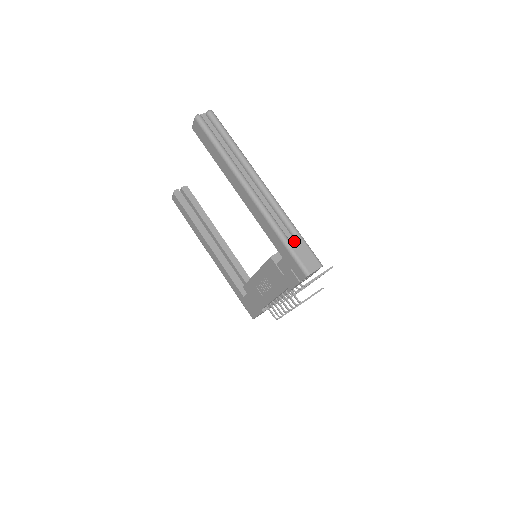
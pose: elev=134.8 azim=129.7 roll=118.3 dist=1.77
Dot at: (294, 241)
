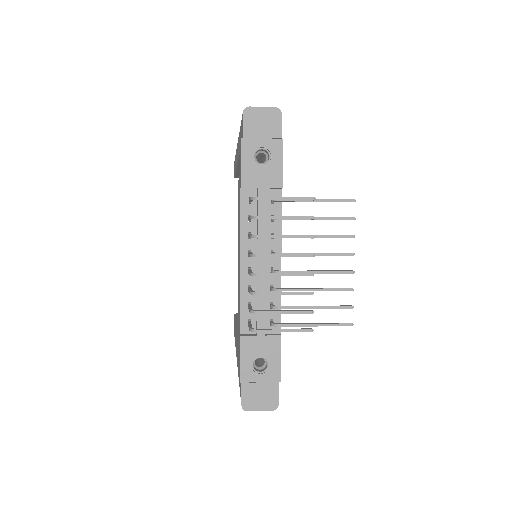
Dot at: occluded
